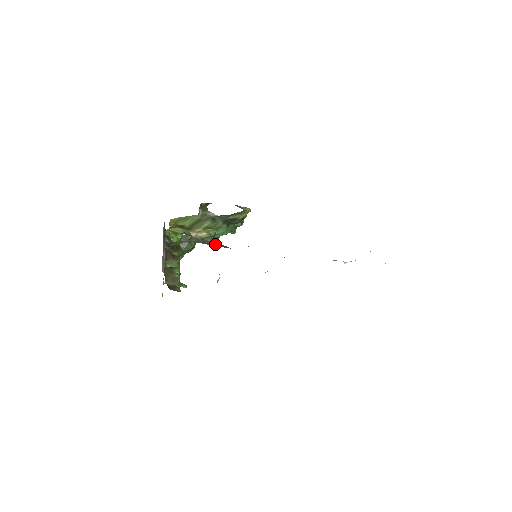
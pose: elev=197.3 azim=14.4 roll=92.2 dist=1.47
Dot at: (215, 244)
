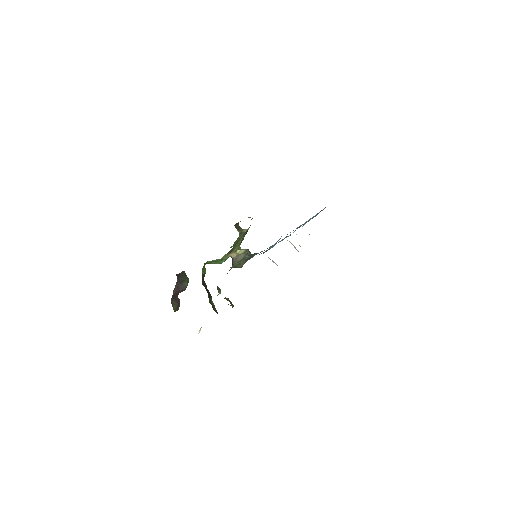
Dot at: (253, 254)
